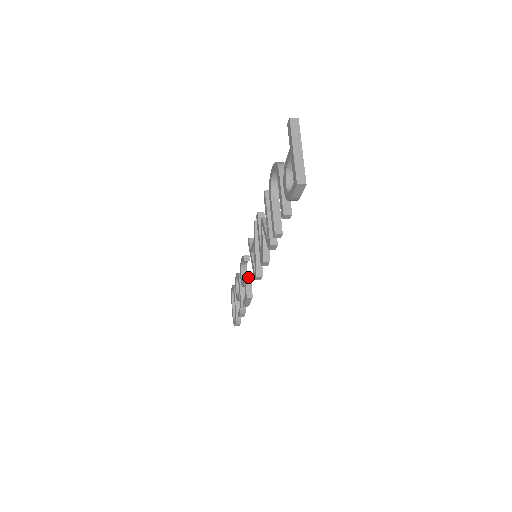
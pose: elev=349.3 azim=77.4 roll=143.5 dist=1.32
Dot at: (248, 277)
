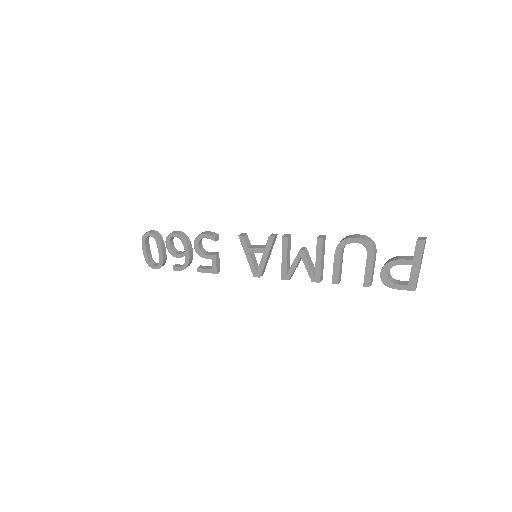
Dot at: (217, 255)
